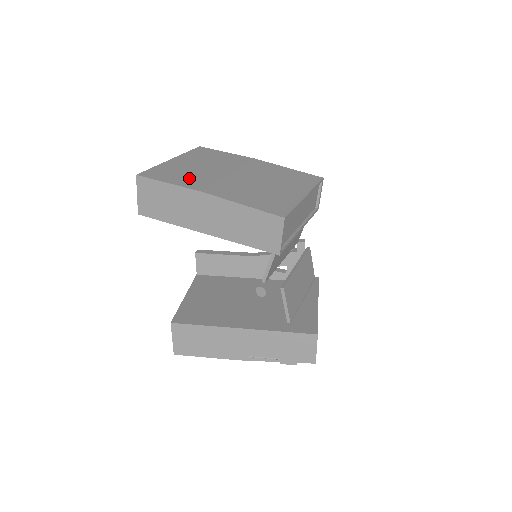
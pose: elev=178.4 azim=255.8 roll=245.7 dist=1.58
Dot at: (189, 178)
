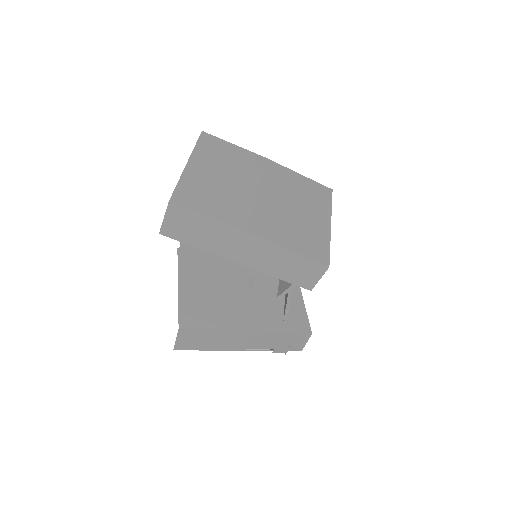
Dot at: (224, 205)
